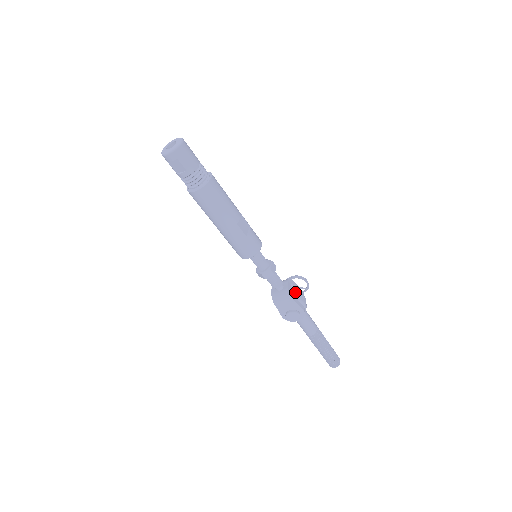
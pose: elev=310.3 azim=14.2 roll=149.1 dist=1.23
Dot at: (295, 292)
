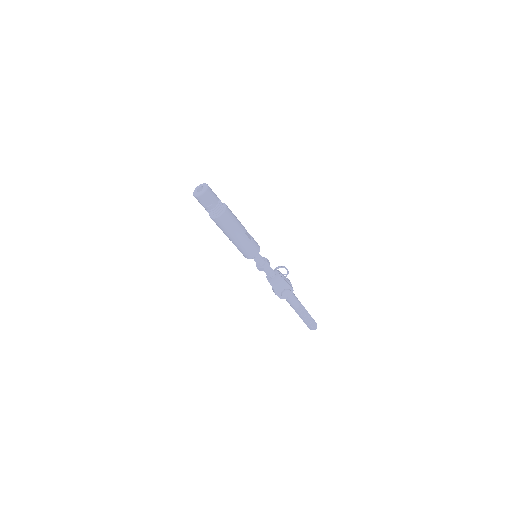
Dot at: (282, 277)
